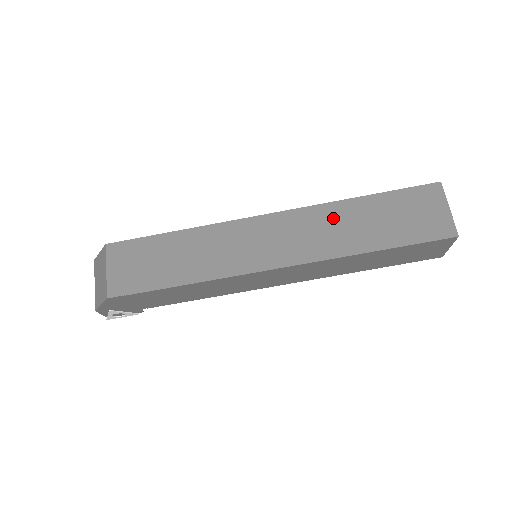
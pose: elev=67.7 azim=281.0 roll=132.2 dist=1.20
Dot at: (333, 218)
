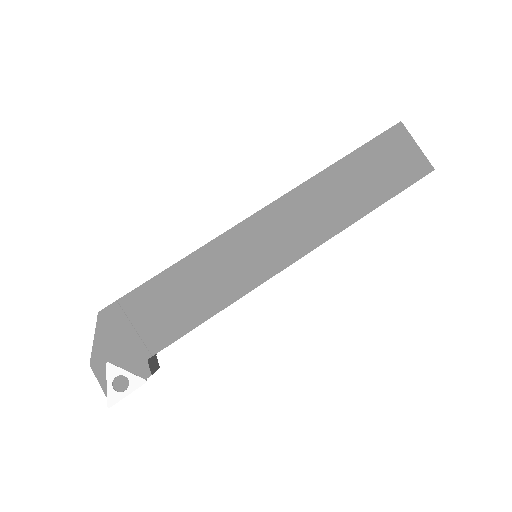
Dot at: occluded
